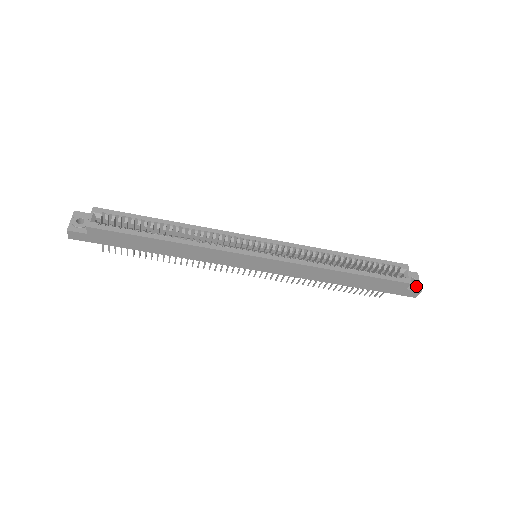
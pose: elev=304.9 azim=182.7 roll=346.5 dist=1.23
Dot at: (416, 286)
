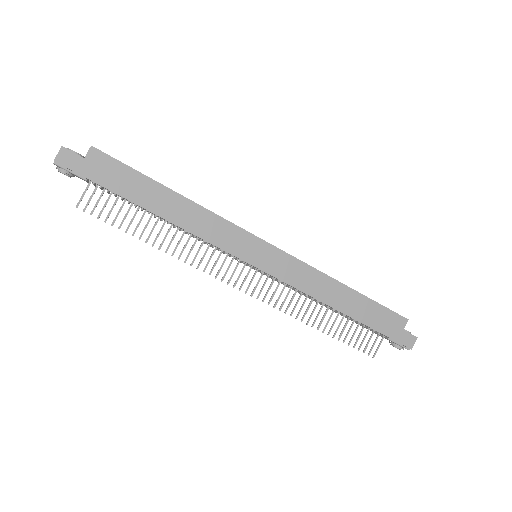
Dot at: (410, 333)
